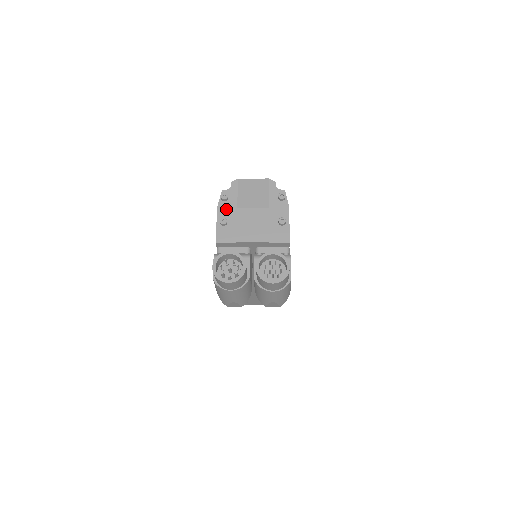
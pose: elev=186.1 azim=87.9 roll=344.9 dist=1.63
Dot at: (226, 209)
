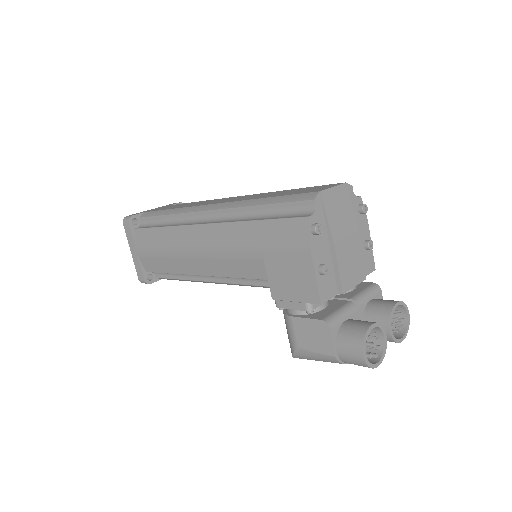
Dot at: (319, 247)
